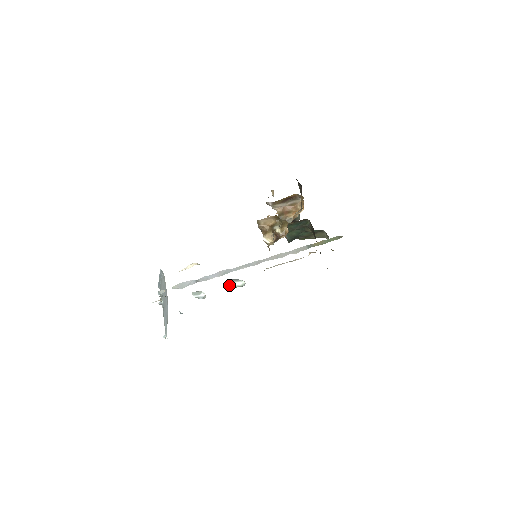
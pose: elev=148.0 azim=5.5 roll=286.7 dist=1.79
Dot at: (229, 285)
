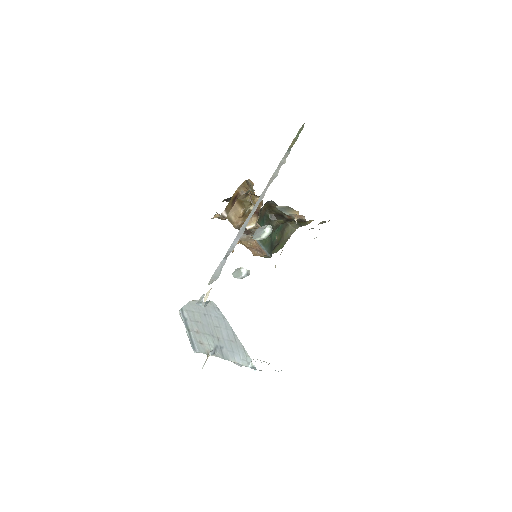
Dot at: occluded
